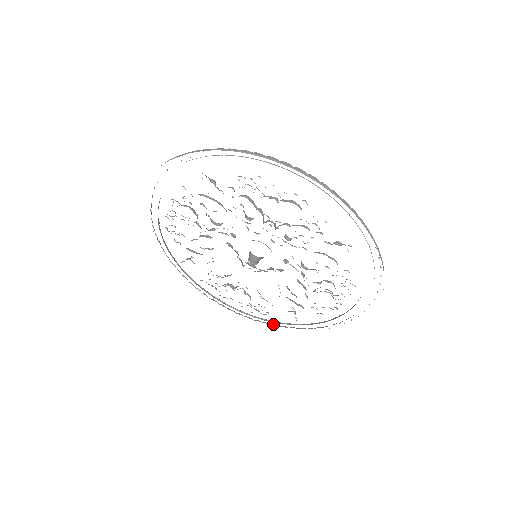
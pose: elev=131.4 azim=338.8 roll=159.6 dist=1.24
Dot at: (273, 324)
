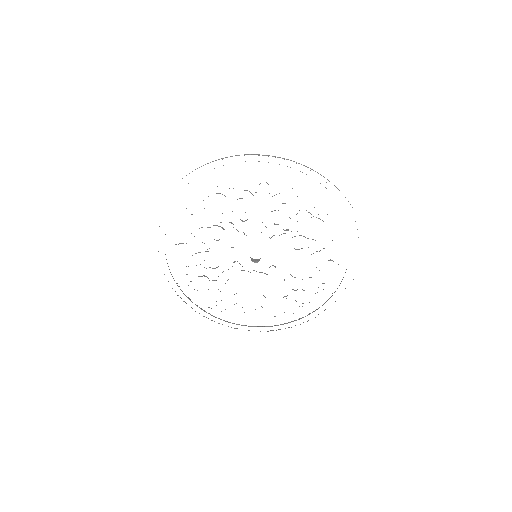
Dot at: occluded
